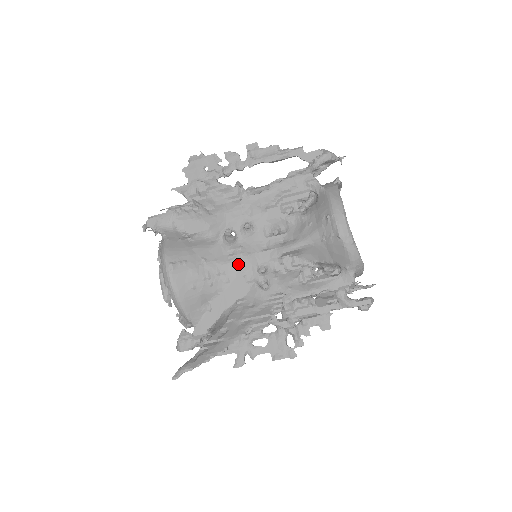
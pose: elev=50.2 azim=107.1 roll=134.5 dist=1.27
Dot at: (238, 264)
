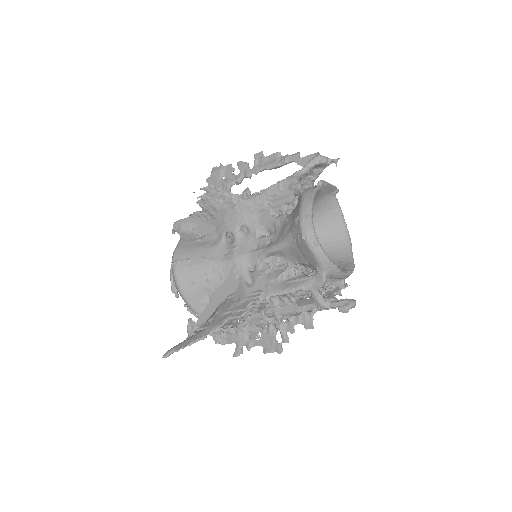
Dot at: (231, 263)
